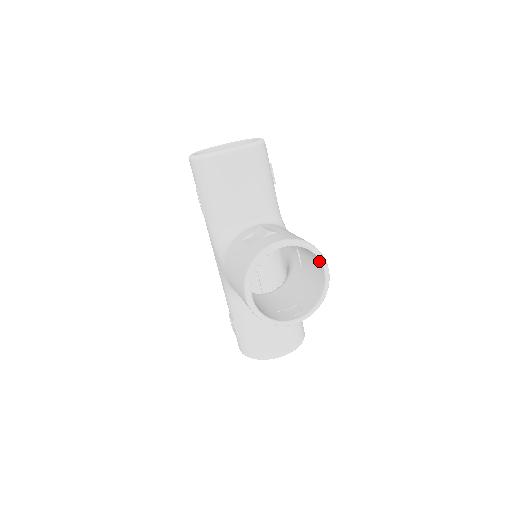
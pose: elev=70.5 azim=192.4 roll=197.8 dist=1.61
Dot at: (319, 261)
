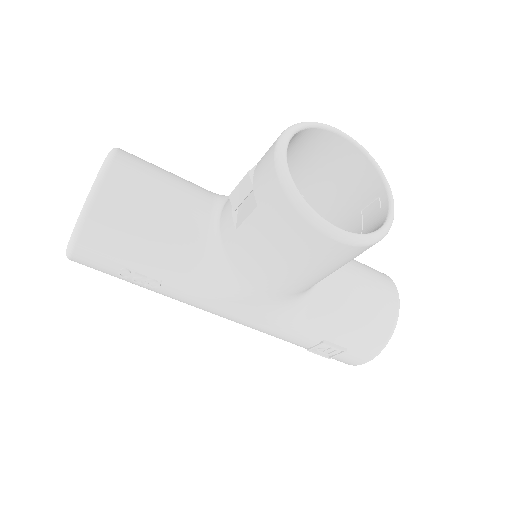
Dot at: (325, 133)
